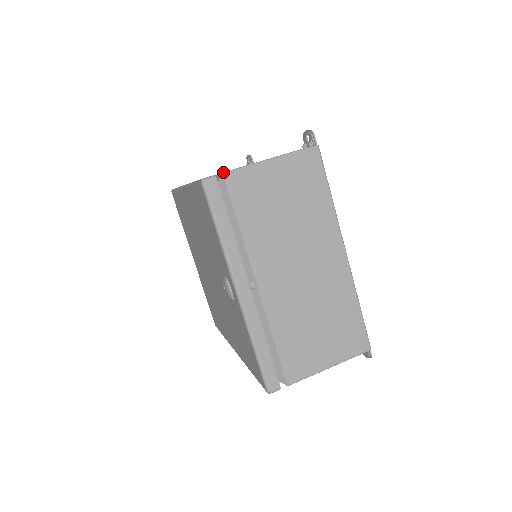
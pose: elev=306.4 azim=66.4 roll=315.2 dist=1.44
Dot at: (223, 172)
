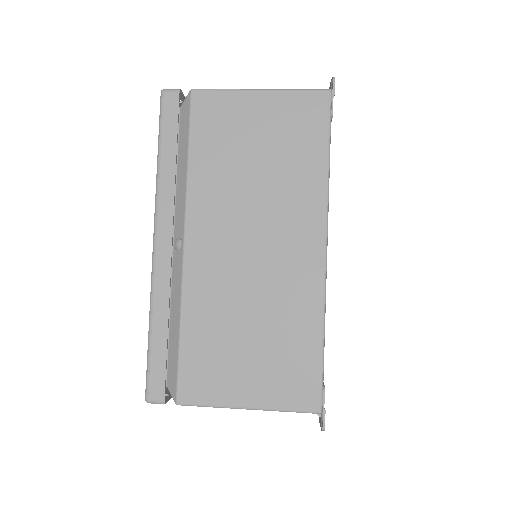
Dot at: occluded
